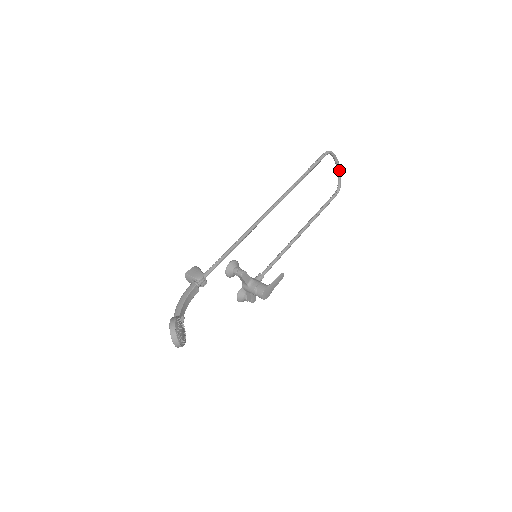
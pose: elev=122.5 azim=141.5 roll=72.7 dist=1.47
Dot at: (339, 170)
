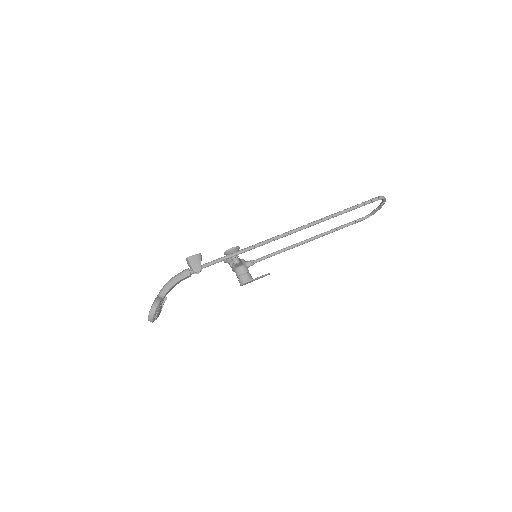
Dot at: (380, 207)
